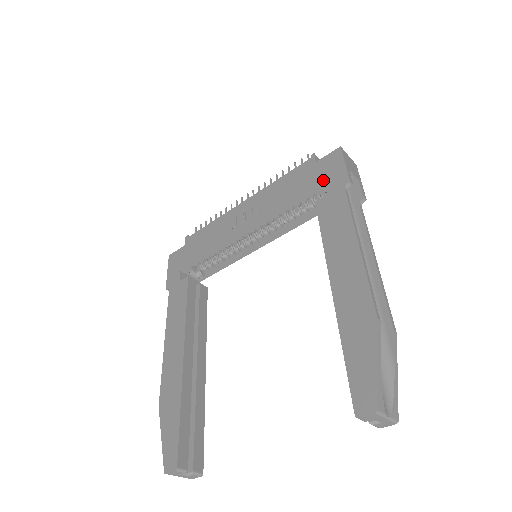
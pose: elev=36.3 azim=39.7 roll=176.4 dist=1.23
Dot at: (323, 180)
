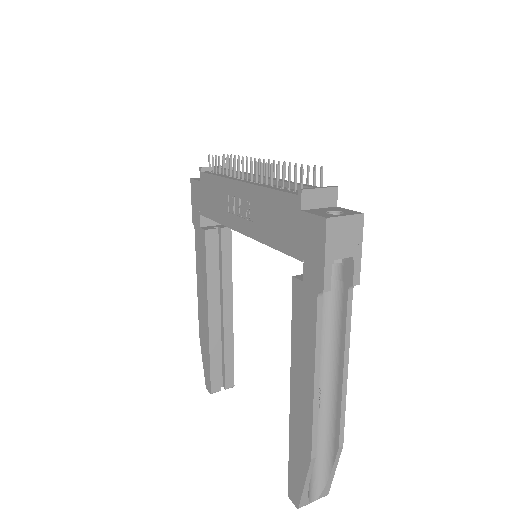
Dot at: (302, 254)
